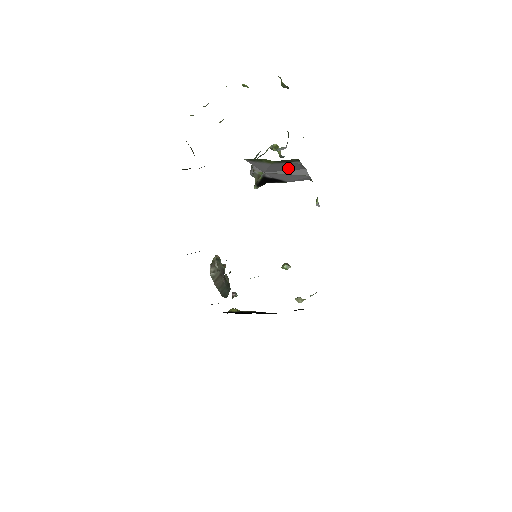
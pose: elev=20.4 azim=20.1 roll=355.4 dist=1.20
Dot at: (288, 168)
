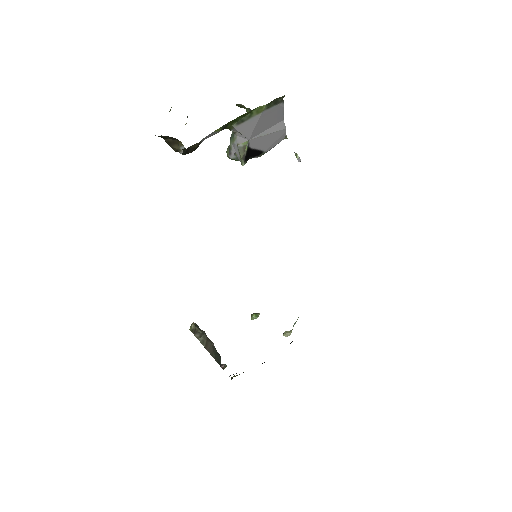
Dot at: (270, 122)
